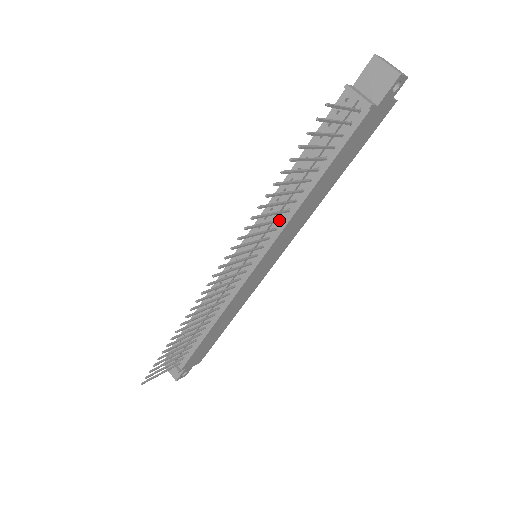
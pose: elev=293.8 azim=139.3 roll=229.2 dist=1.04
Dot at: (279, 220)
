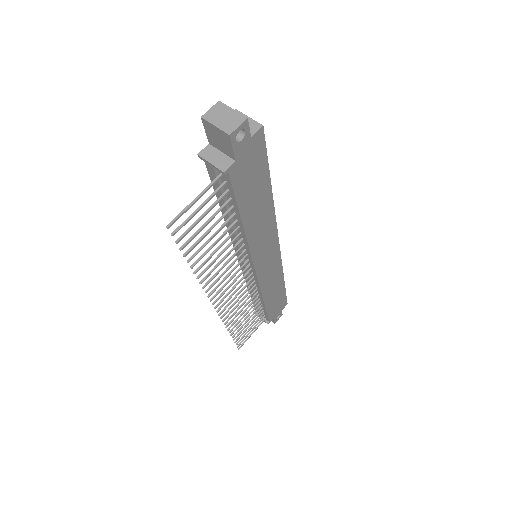
Dot at: (240, 249)
